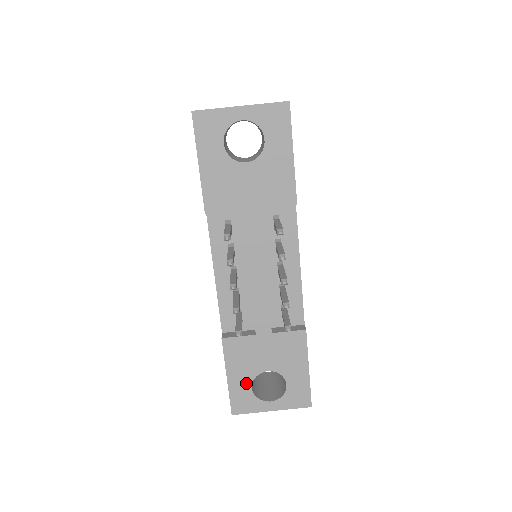
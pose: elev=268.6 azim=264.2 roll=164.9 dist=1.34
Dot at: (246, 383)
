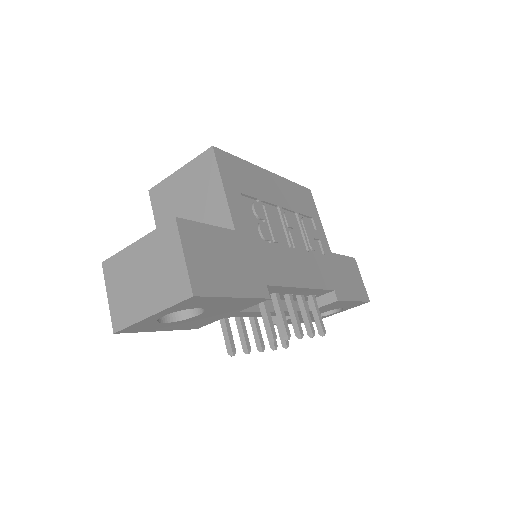
Dot at: occluded
